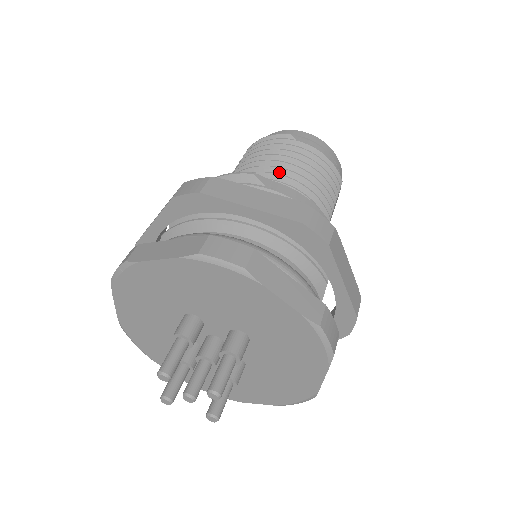
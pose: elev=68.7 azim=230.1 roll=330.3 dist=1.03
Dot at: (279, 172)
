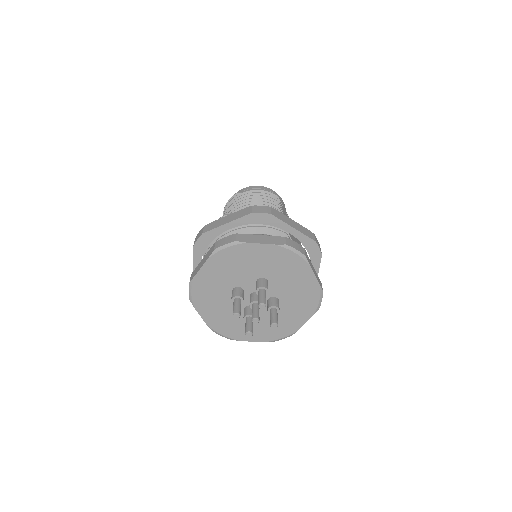
Dot at: occluded
